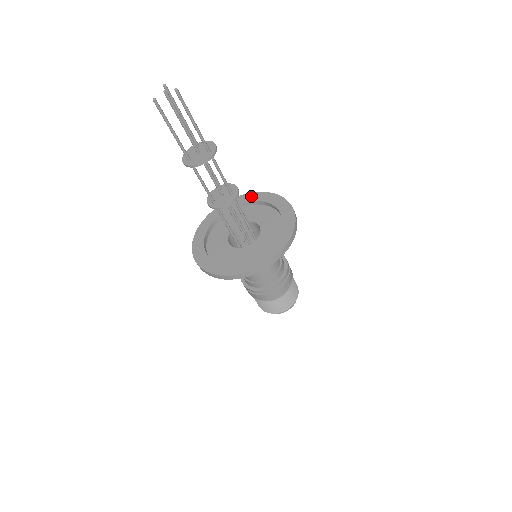
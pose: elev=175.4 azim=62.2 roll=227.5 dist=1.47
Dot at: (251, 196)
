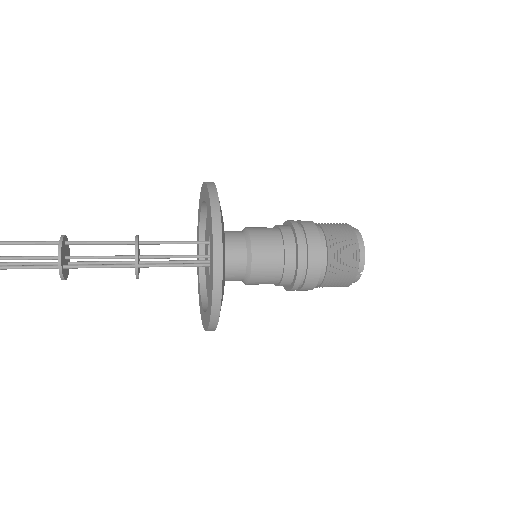
Dot at: (206, 194)
